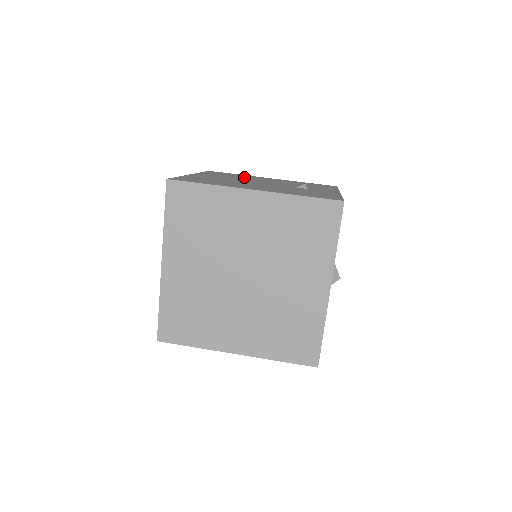
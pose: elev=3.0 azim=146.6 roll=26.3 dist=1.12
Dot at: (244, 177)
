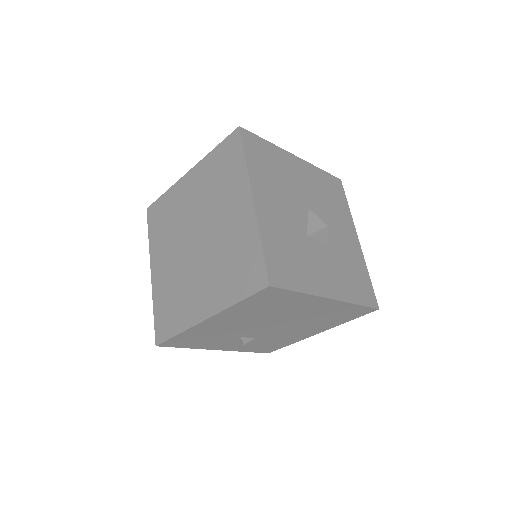
Dot at: occluded
